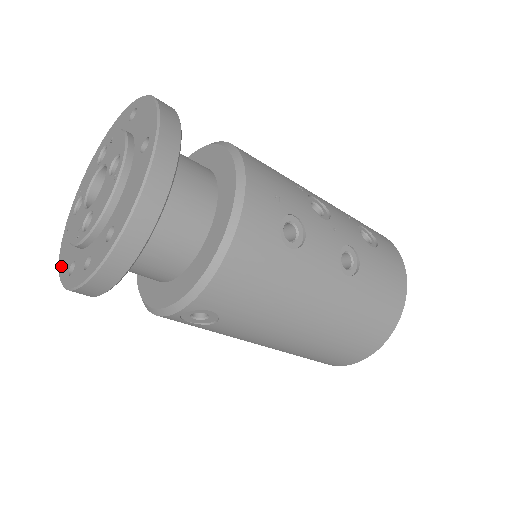
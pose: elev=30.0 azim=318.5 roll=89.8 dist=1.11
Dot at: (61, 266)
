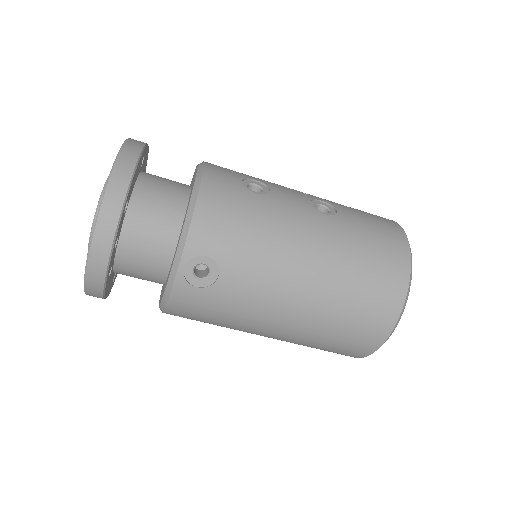
Dot at: occluded
